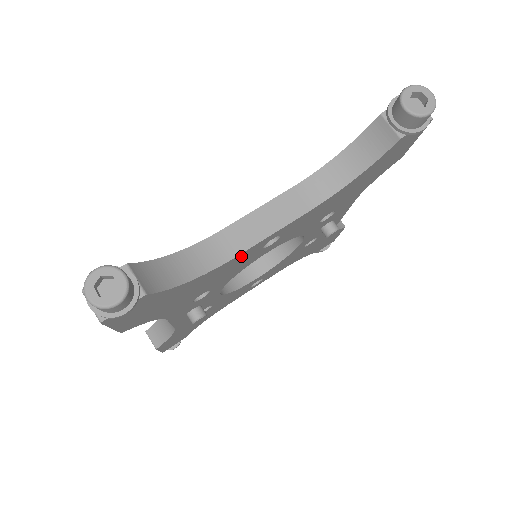
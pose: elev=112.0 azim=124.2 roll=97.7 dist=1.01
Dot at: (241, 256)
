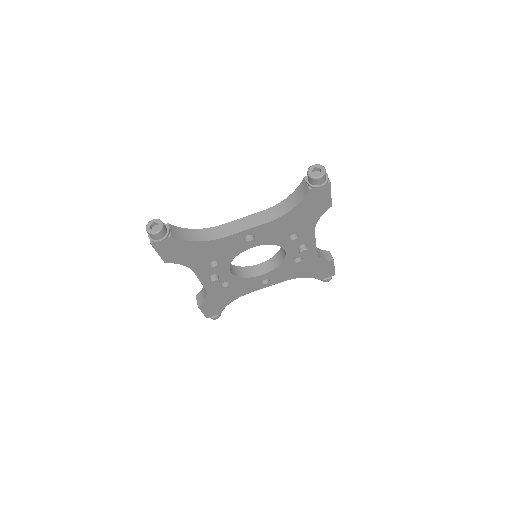
Dot at: (228, 239)
